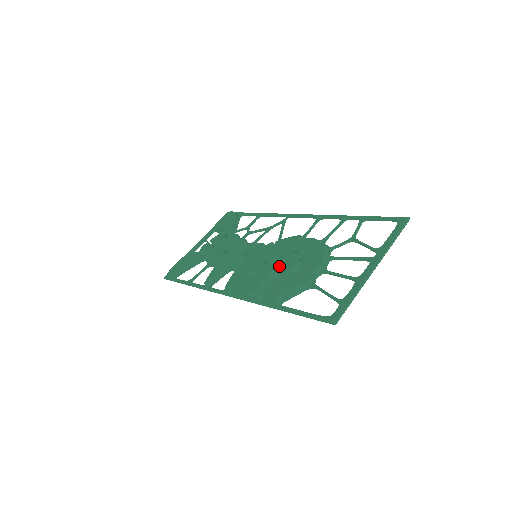
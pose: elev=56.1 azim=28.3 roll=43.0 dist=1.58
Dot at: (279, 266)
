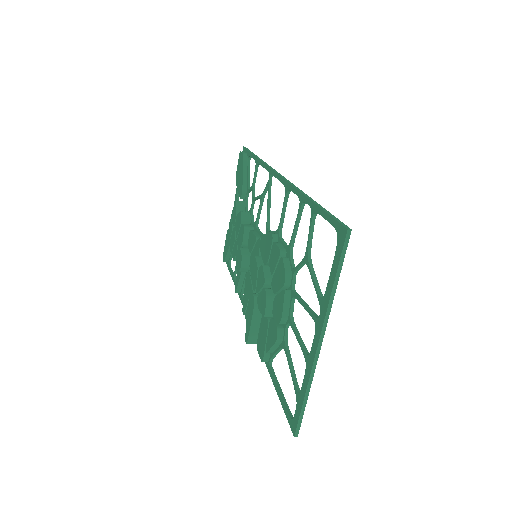
Dot at: (257, 303)
